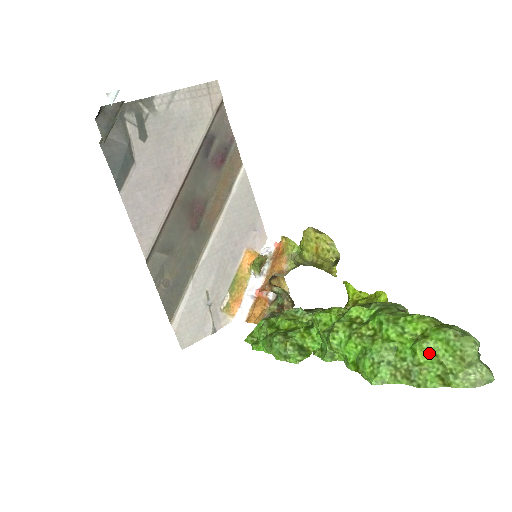
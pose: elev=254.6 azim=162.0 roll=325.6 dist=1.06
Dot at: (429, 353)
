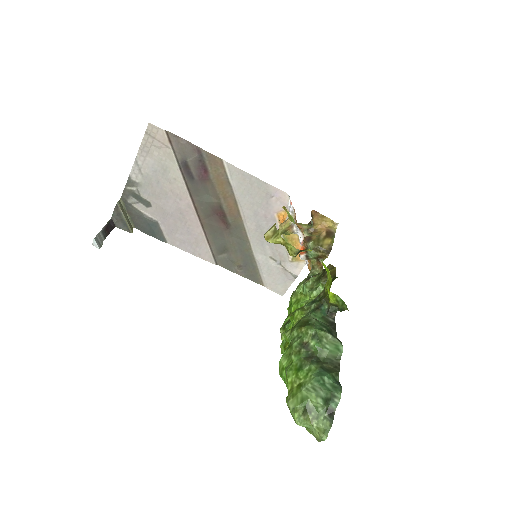
Dot at: occluded
